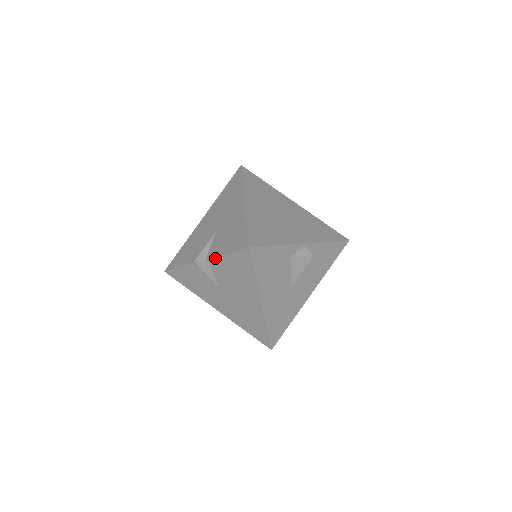
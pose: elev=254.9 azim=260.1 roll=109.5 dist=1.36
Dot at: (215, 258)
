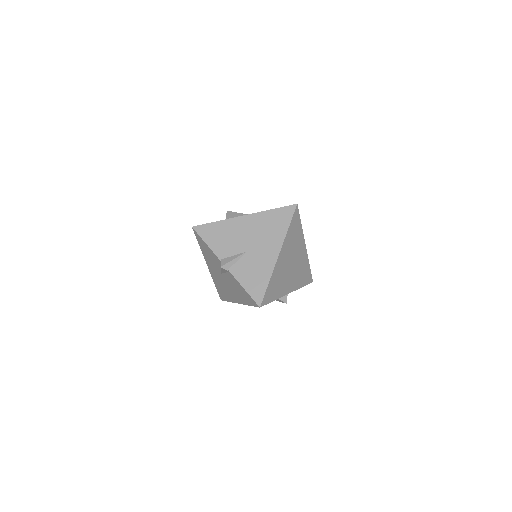
Dot at: (235, 278)
